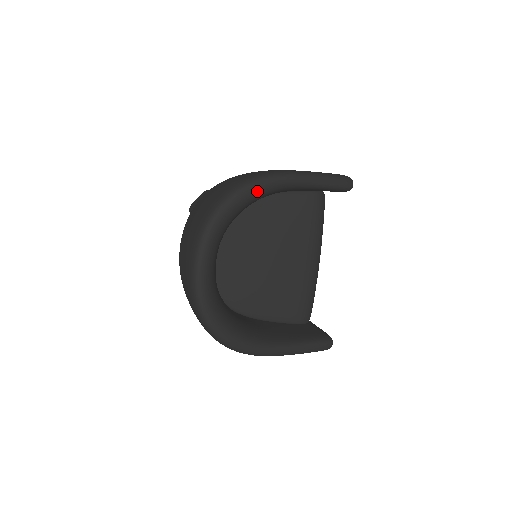
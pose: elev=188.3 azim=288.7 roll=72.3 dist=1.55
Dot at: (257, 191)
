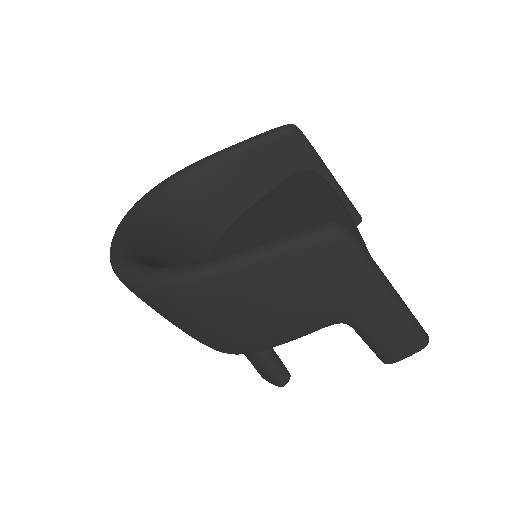
Dot at: (173, 177)
